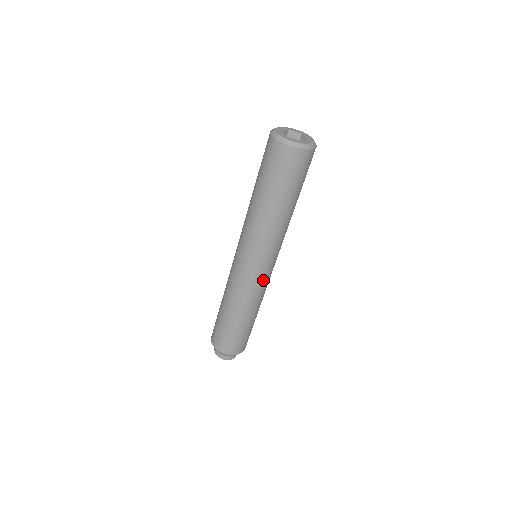
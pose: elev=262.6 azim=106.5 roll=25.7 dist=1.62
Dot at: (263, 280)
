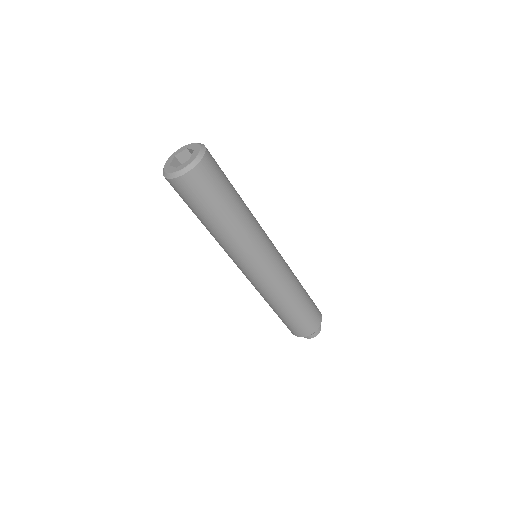
Dot at: (278, 269)
